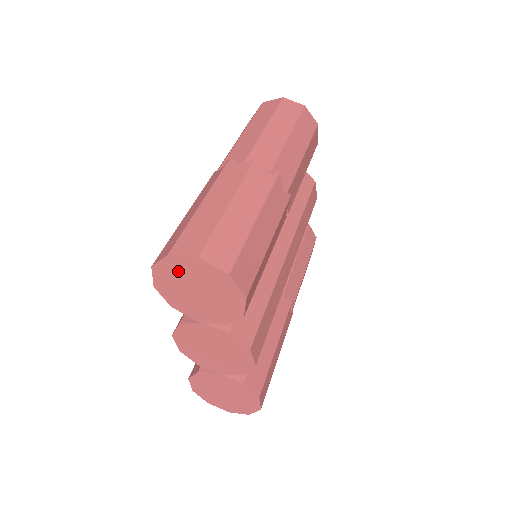
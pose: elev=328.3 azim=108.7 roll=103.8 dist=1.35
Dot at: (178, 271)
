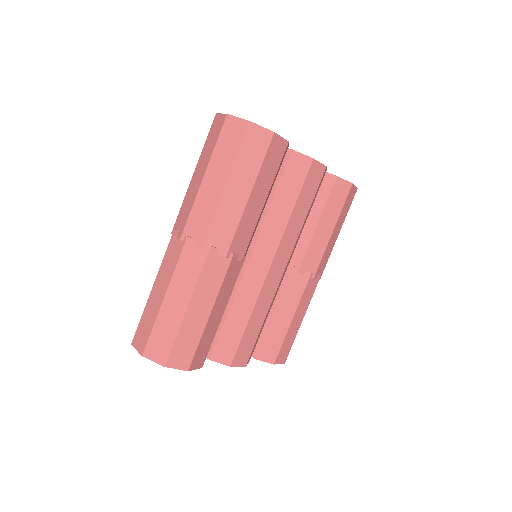
Dot at: occluded
